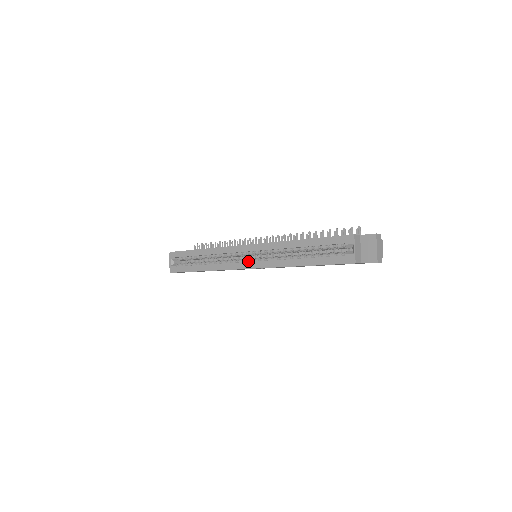
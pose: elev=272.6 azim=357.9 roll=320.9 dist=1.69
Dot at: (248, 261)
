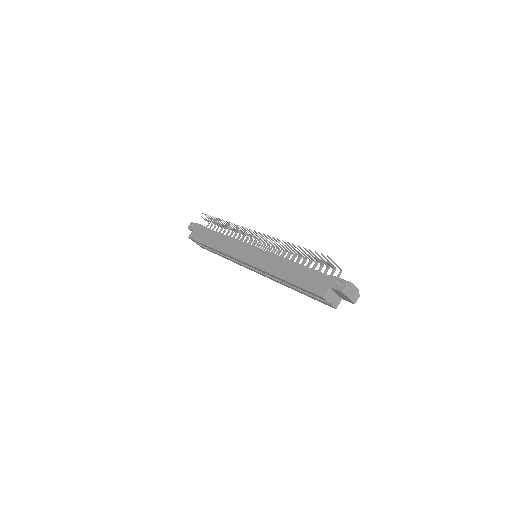
Dot at: occluded
